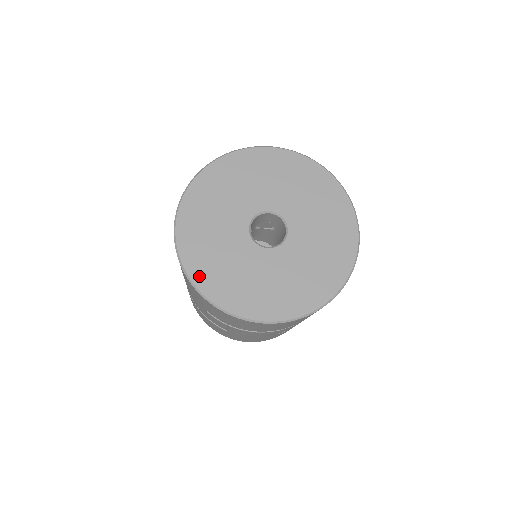
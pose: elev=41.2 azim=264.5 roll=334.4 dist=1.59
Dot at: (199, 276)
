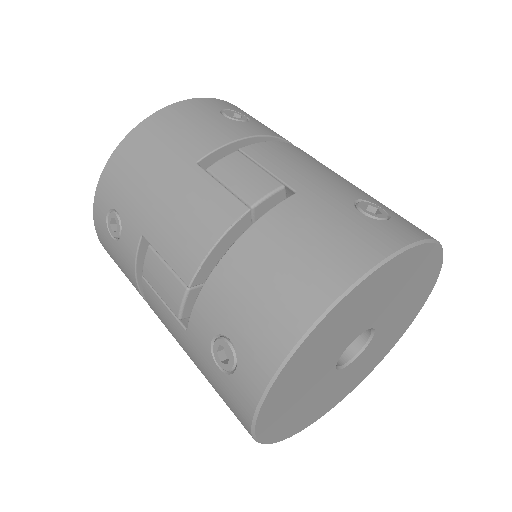
Dot at: (269, 432)
